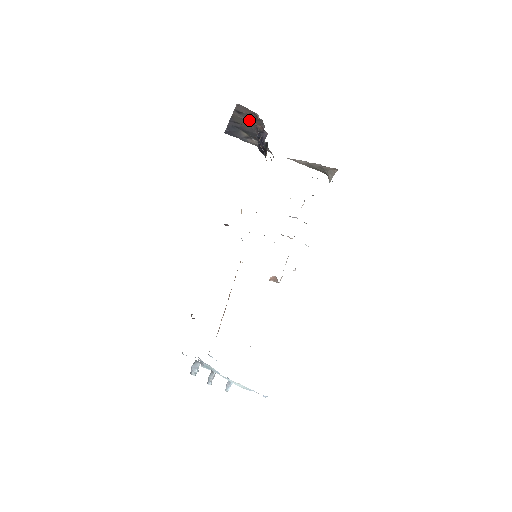
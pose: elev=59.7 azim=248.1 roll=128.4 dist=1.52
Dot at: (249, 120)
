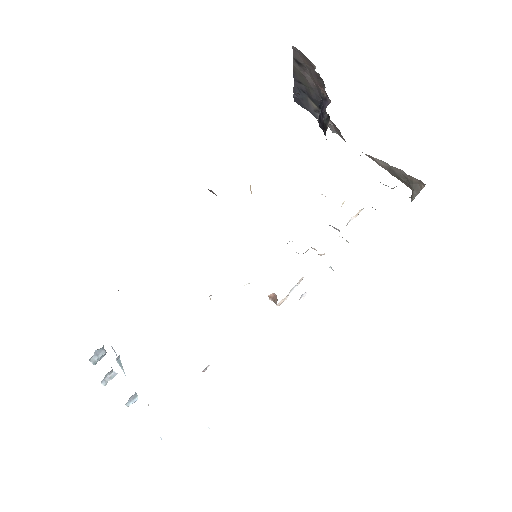
Dot at: (311, 78)
